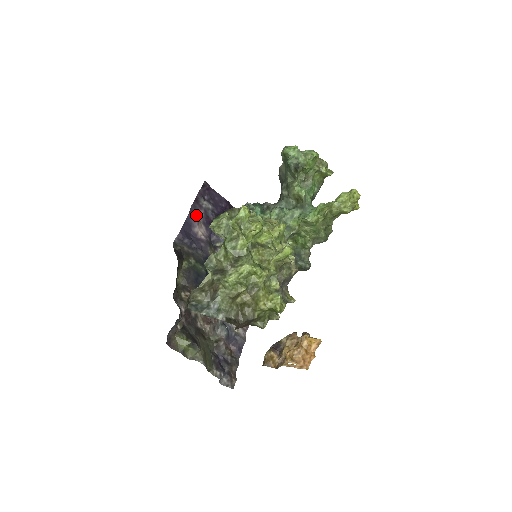
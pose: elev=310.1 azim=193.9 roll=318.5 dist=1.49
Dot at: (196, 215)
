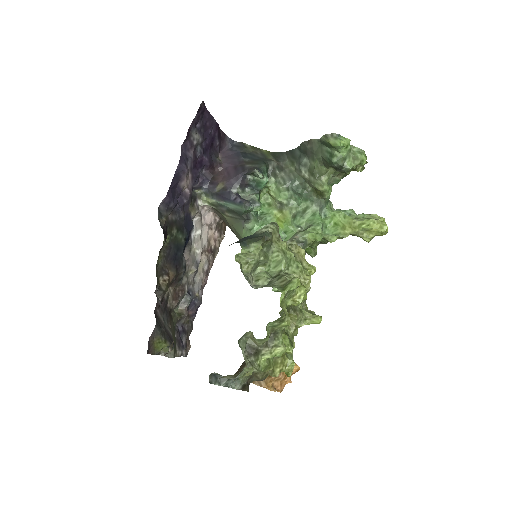
Dot at: (186, 160)
